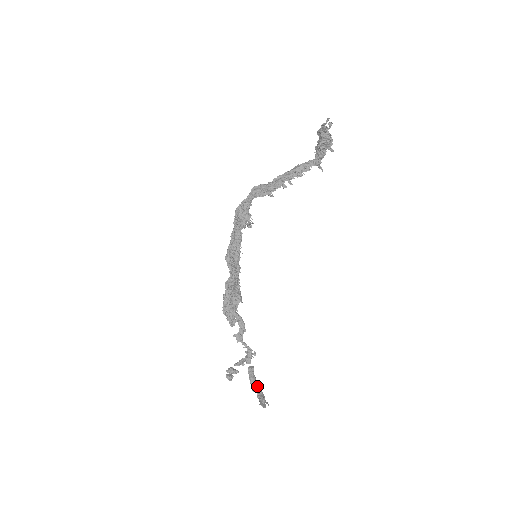
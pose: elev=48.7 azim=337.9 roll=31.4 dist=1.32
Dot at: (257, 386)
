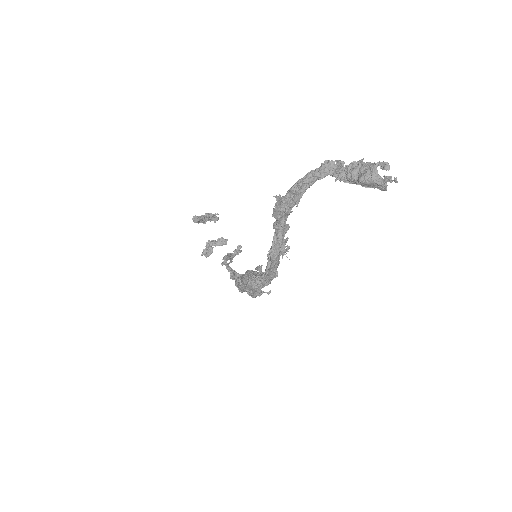
Dot at: (204, 217)
